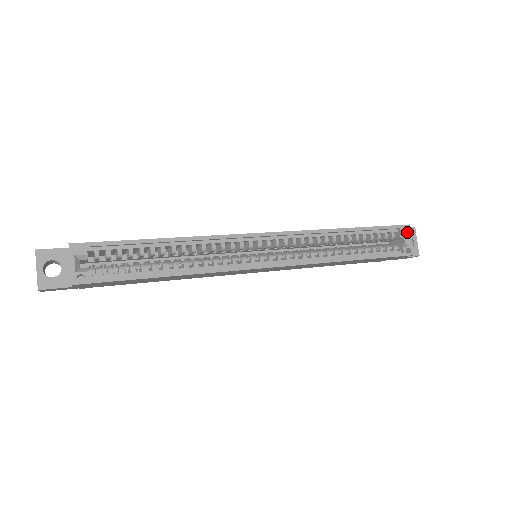
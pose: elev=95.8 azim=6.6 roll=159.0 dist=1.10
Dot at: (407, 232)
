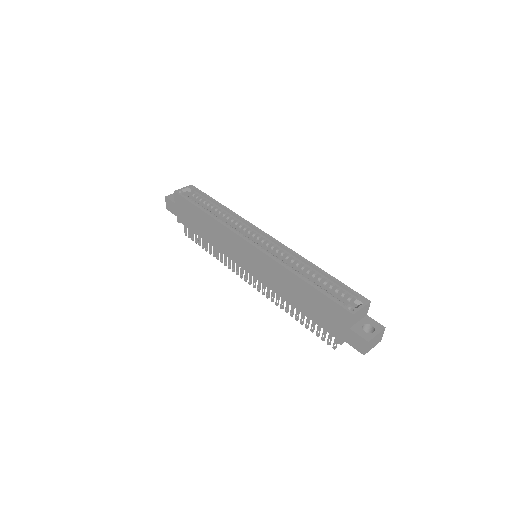
Dot at: (363, 302)
